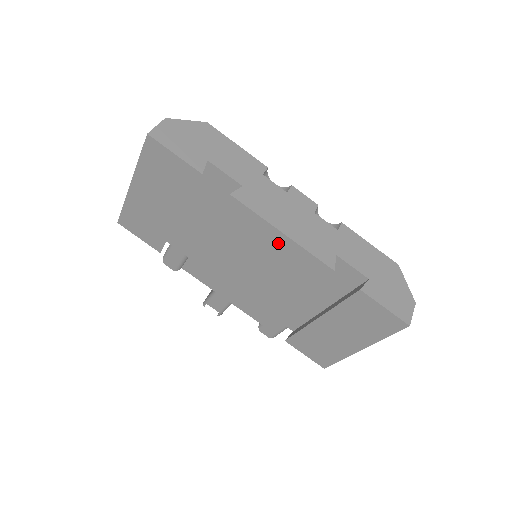
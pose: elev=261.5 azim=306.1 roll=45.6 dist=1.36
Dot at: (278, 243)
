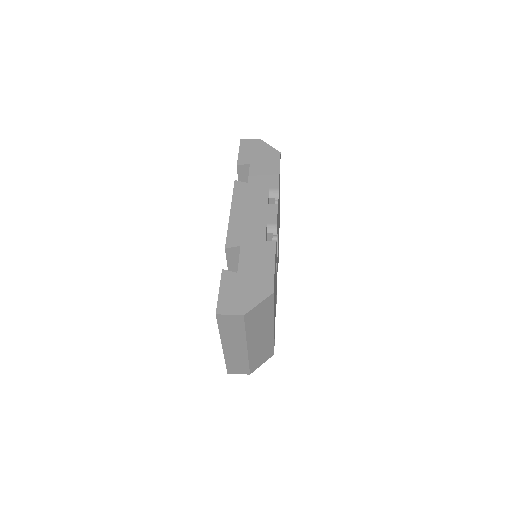
Dot at: occluded
